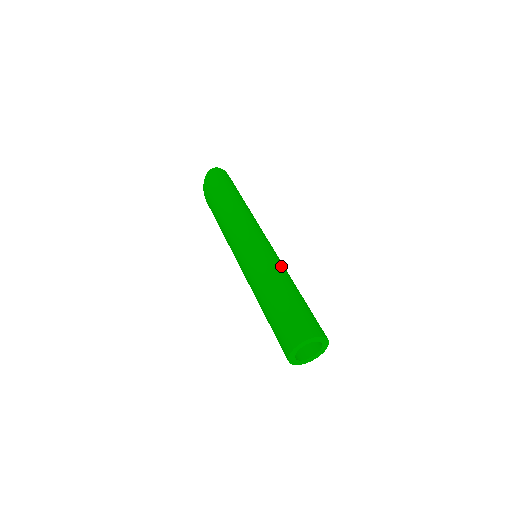
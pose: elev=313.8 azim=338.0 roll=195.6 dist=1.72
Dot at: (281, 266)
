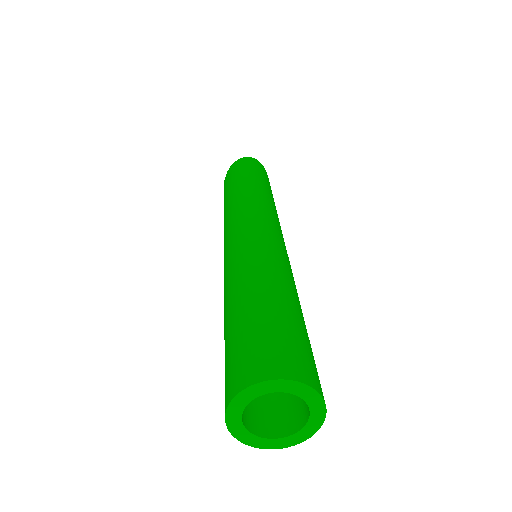
Dot at: (284, 265)
